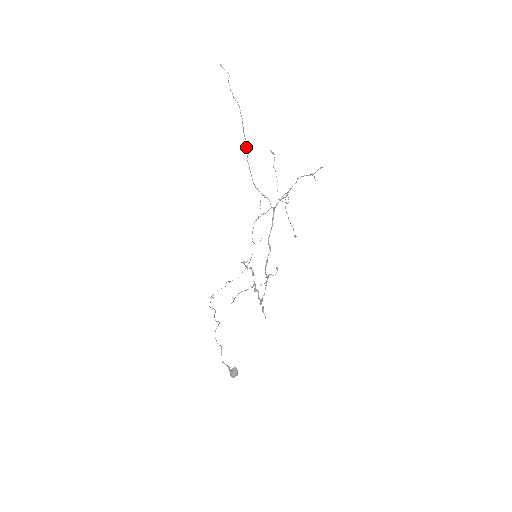
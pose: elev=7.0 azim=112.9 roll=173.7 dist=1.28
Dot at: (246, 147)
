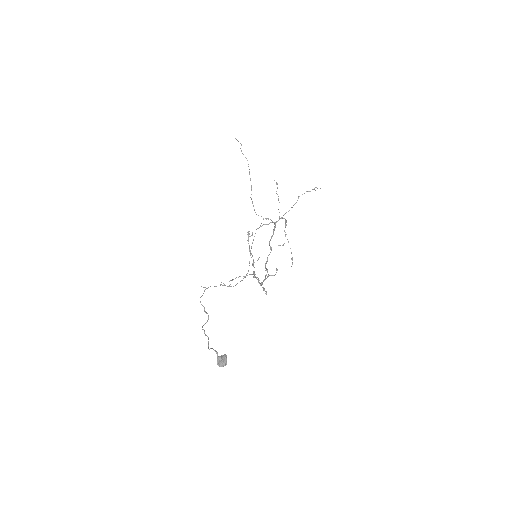
Dot at: (251, 187)
